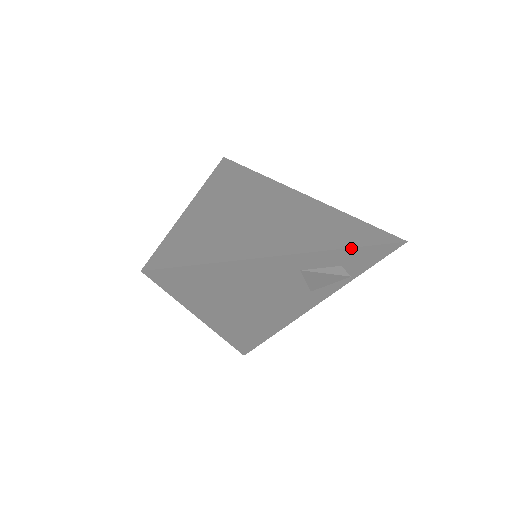
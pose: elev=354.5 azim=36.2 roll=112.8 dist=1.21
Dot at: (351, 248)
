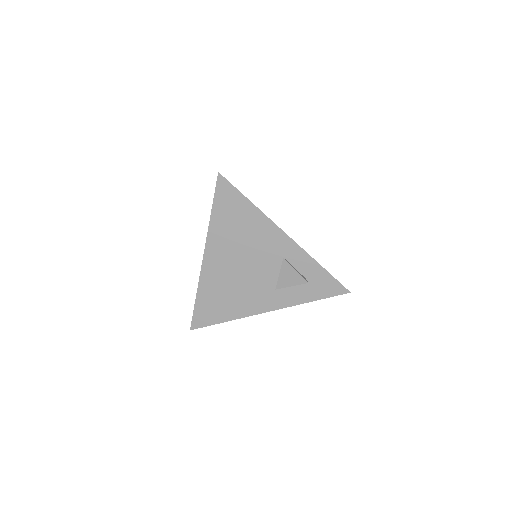
Dot at: (319, 265)
